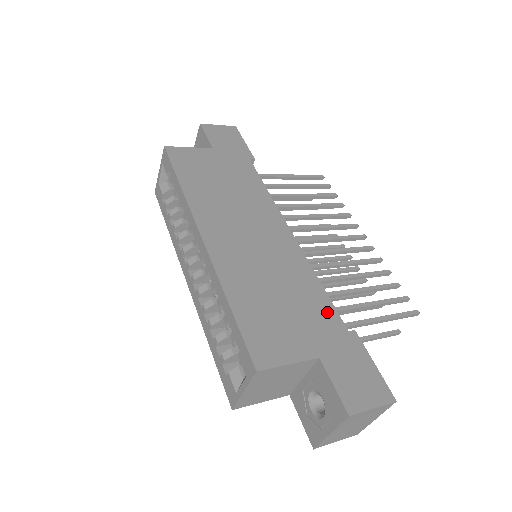
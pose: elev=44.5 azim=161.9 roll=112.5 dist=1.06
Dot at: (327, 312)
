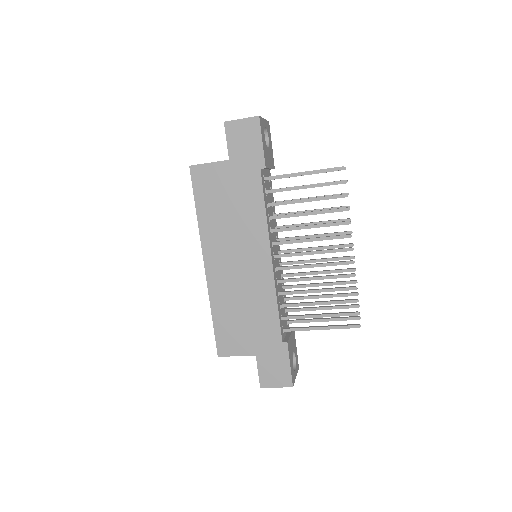
Dot at: (273, 328)
